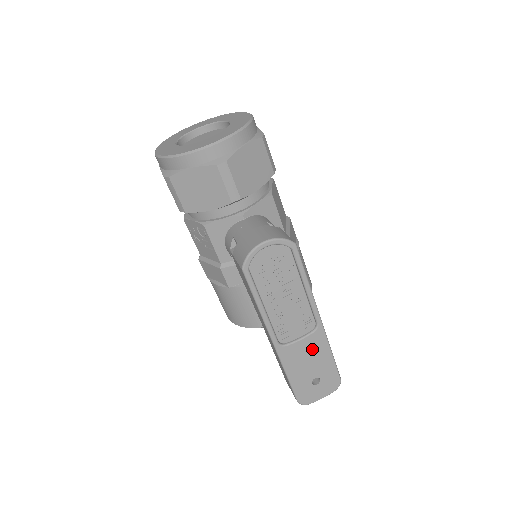
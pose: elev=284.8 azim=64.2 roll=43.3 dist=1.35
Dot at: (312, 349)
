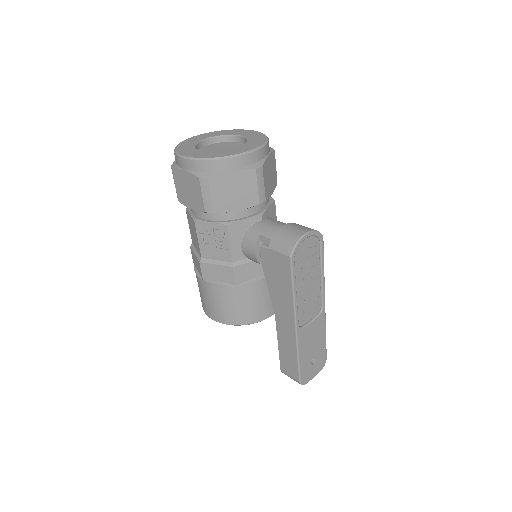
Dot at: (316, 331)
